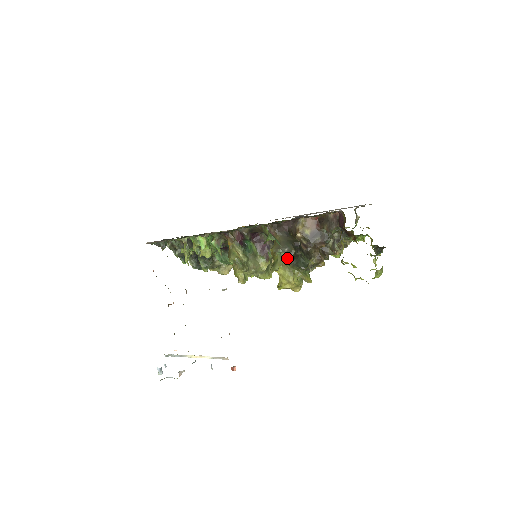
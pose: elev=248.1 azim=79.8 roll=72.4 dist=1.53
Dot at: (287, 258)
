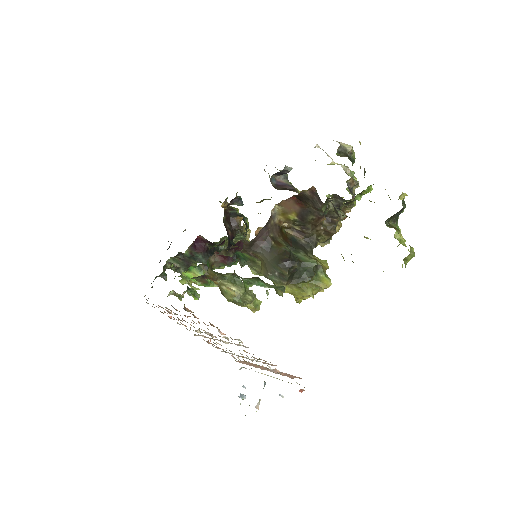
Dot at: (283, 283)
